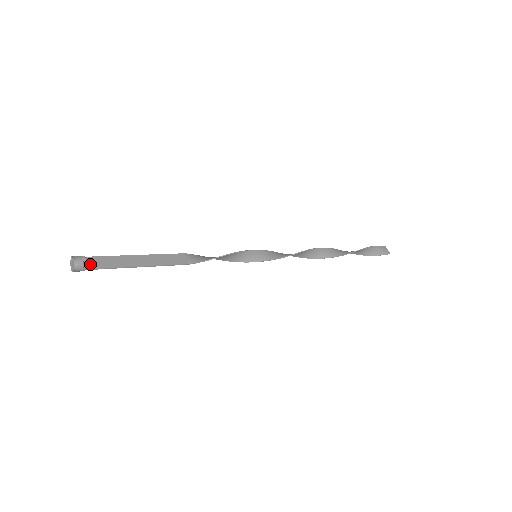
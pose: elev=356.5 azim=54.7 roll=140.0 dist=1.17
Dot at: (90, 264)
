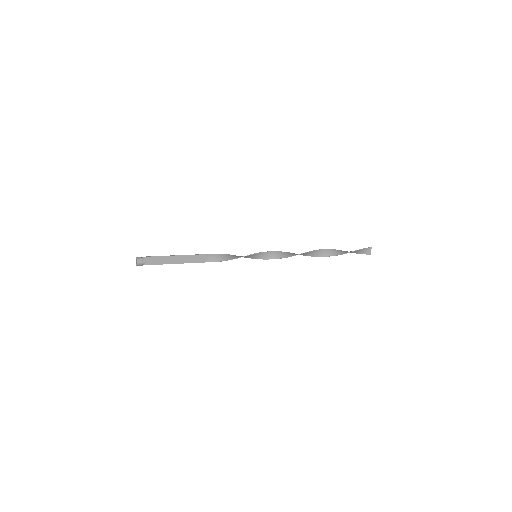
Dot at: (146, 262)
